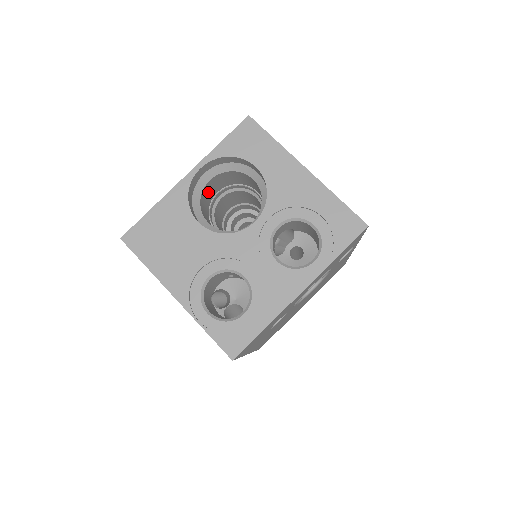
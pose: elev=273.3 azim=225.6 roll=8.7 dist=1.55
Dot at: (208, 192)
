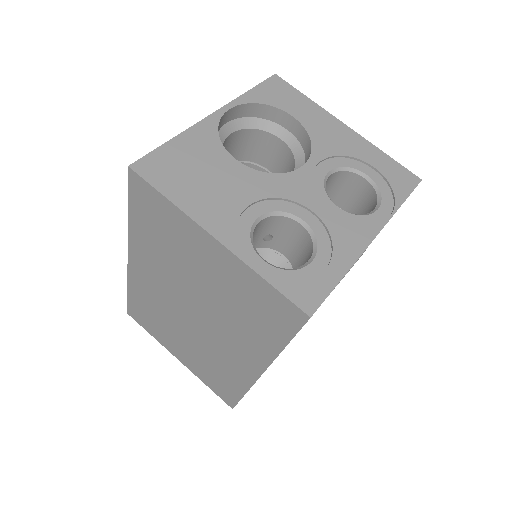
Dot at: occluded
